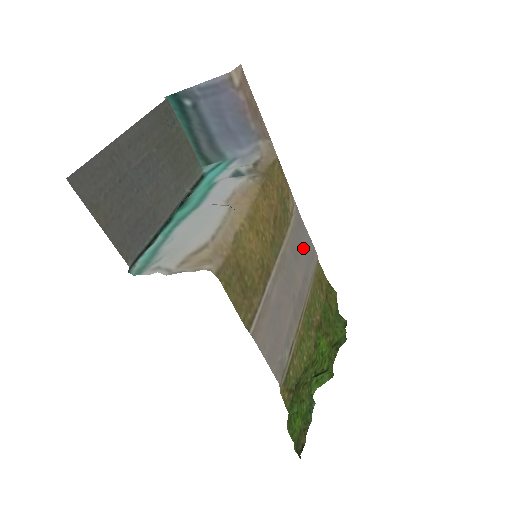
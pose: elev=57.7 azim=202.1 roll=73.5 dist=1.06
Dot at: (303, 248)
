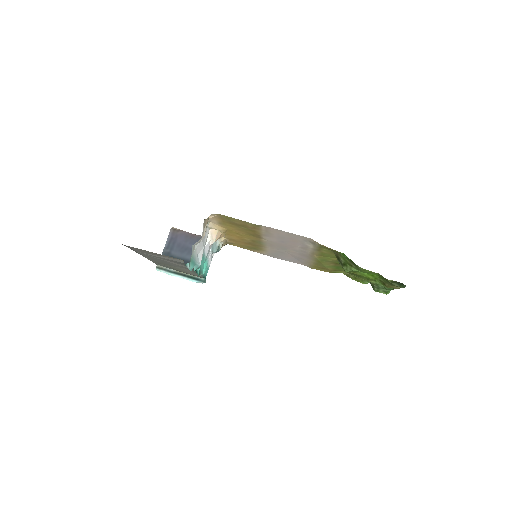
Dot at: (286, 257)
